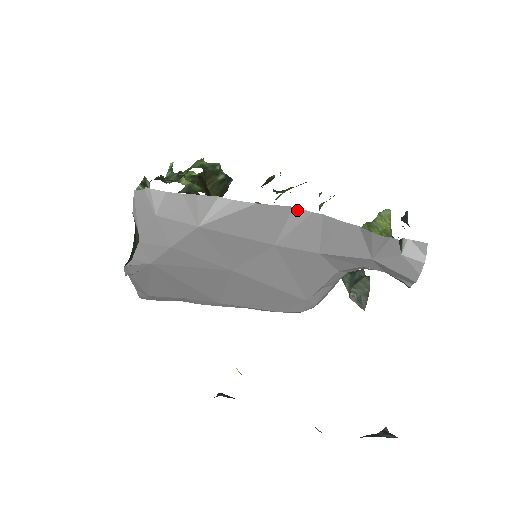
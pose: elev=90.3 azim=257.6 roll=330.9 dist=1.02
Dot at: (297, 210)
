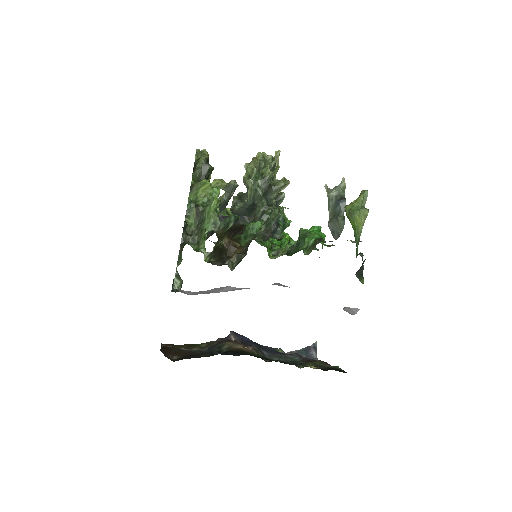
Dot at: (281, 284)
